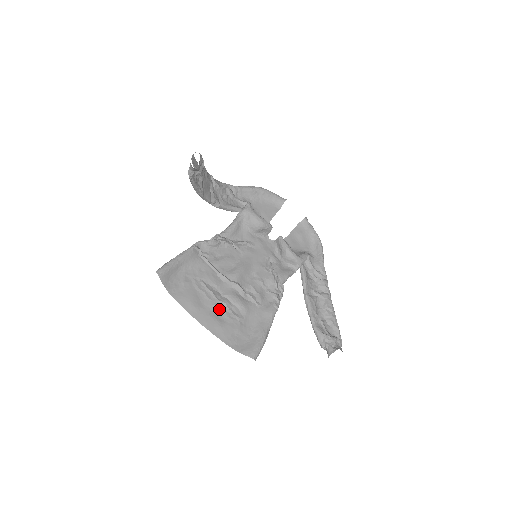
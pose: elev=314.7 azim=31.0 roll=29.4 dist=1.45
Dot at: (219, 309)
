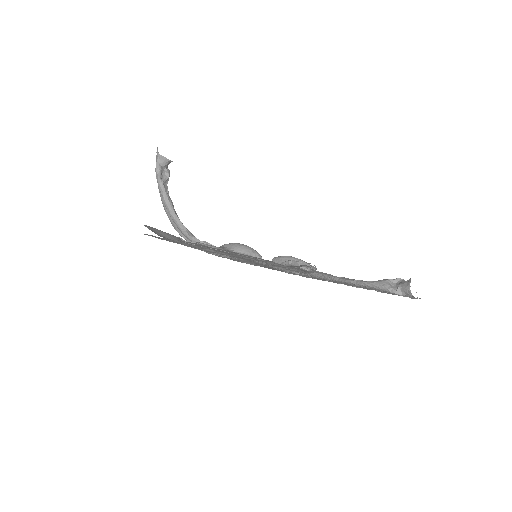
Dot at: occluded
